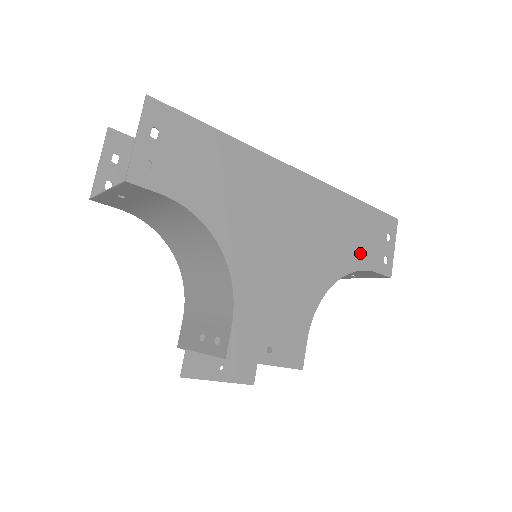
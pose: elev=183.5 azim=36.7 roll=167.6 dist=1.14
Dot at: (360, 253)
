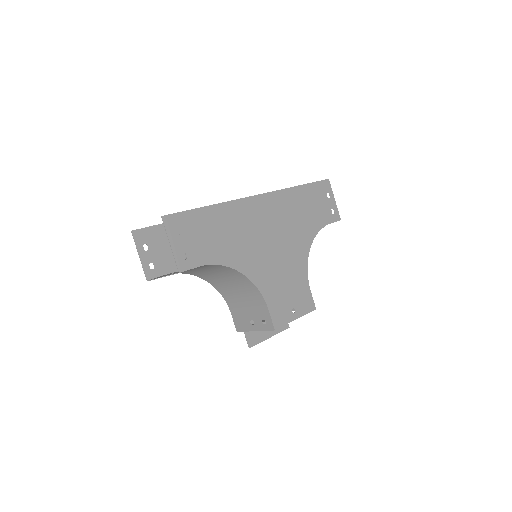
Dot at: (316, 219)
